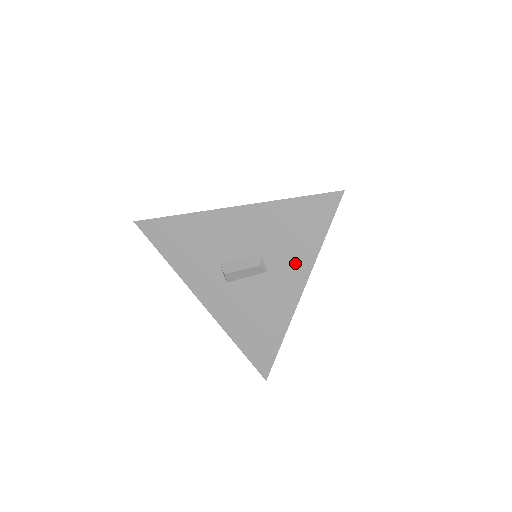
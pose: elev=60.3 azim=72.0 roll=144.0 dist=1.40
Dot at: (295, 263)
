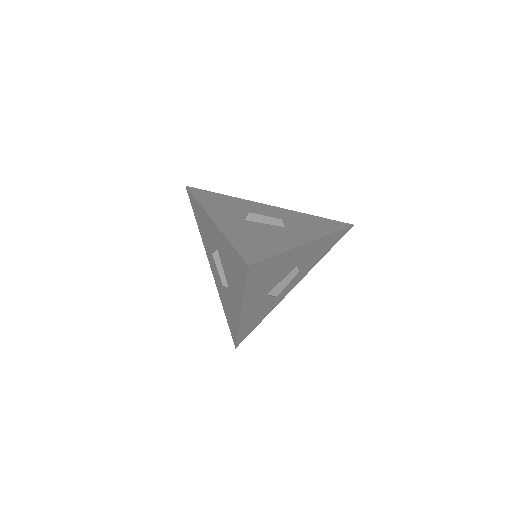
Dot at: (310, 231)
